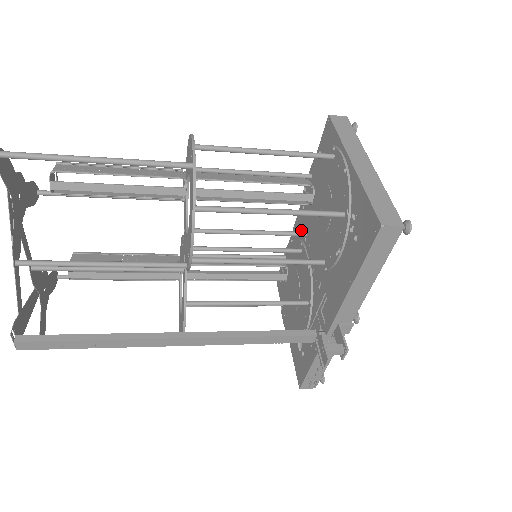
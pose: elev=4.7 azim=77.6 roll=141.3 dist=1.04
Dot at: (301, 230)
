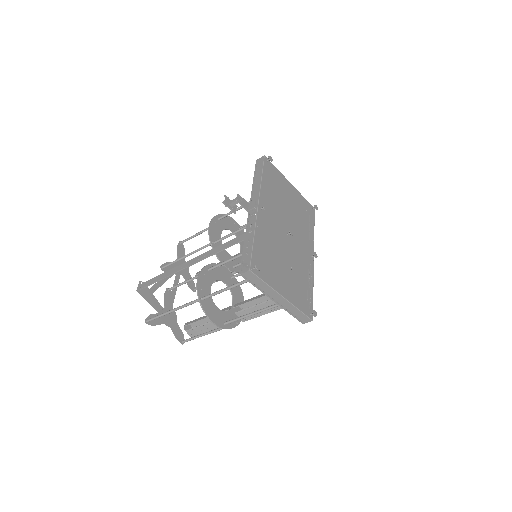
Dot at: occluded
